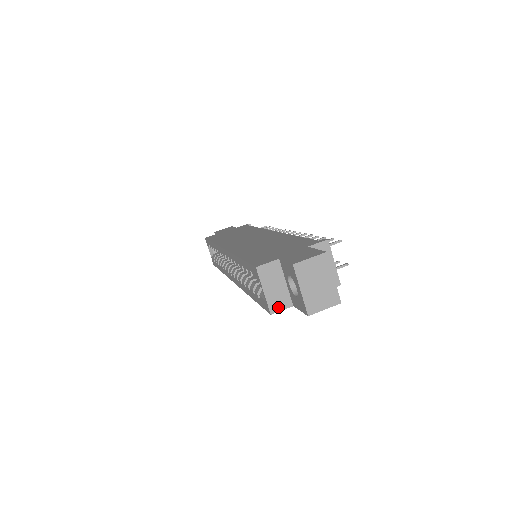
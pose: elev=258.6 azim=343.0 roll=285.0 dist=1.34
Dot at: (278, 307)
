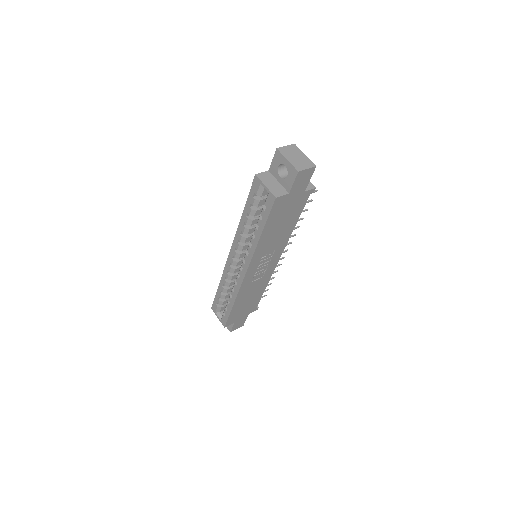
Dot at: (279, 194)
